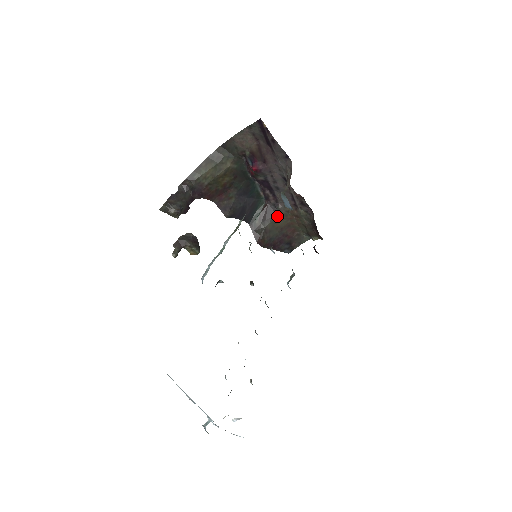
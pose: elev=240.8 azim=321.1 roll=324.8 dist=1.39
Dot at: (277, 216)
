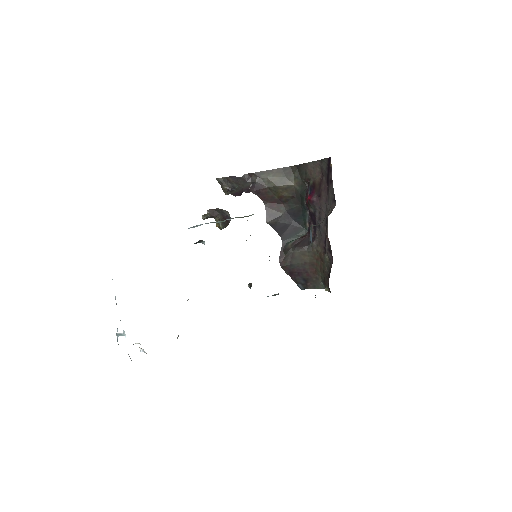
Dot at: (308, 250)
